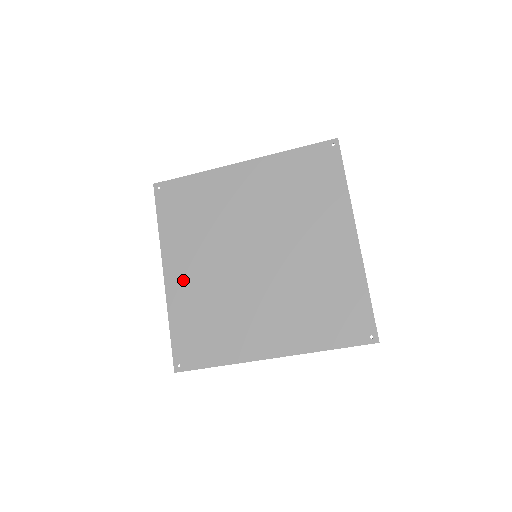
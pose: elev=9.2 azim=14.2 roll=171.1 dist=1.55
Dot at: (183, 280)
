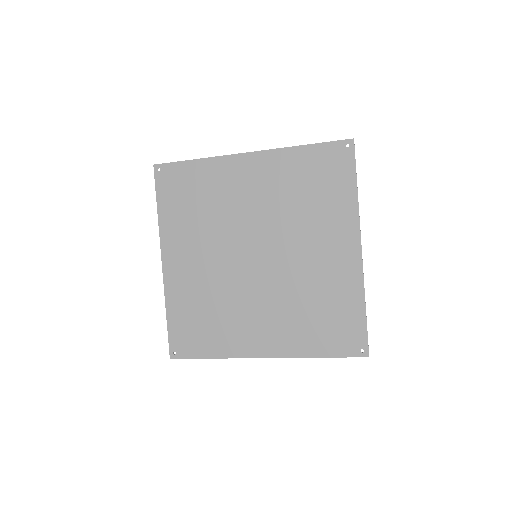
Dot at: (181, 271)
